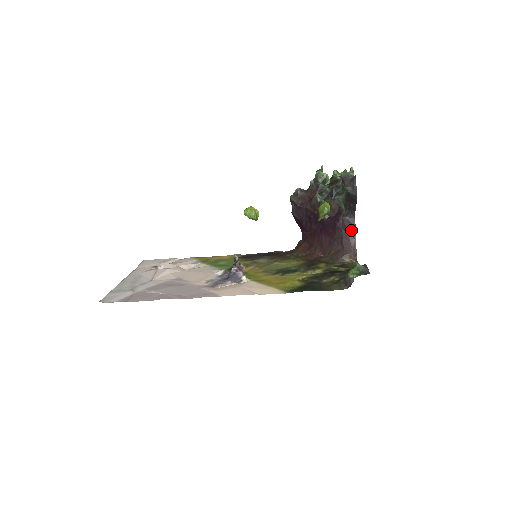
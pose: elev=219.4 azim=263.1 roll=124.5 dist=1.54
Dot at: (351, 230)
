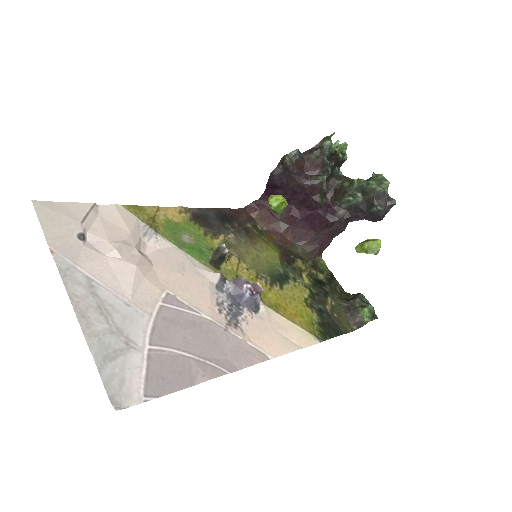
Dot at: (338, 232)
